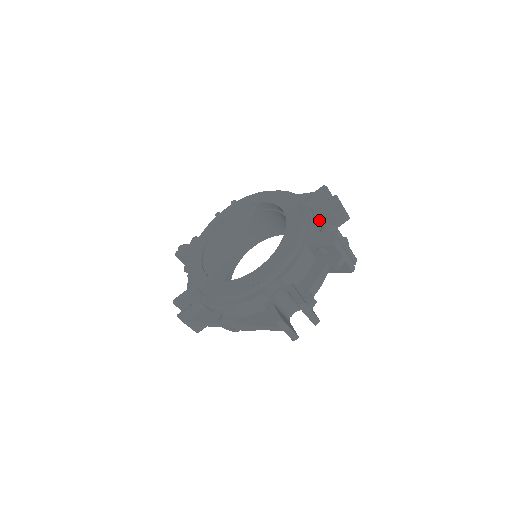
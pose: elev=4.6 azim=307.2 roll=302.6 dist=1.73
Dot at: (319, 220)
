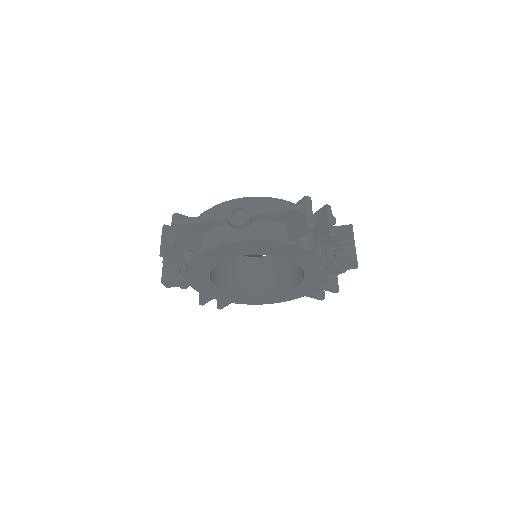
Dot at: occluded
